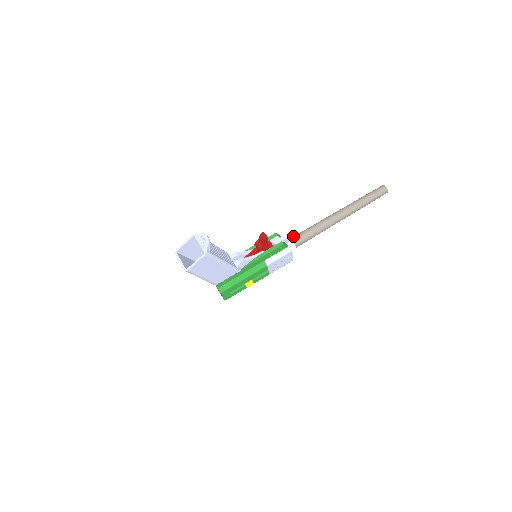
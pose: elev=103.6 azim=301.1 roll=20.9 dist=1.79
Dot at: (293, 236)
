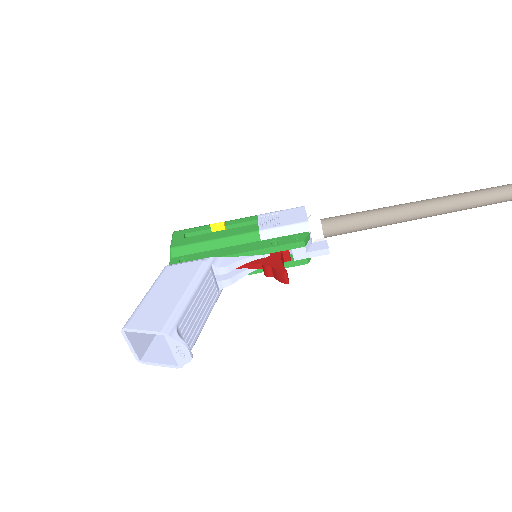
Dot at: (329, 224)
